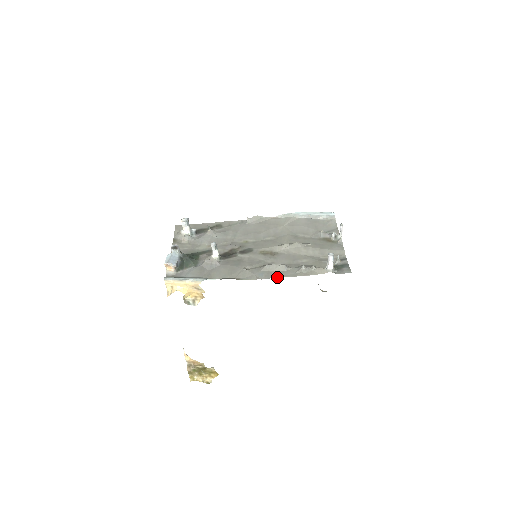
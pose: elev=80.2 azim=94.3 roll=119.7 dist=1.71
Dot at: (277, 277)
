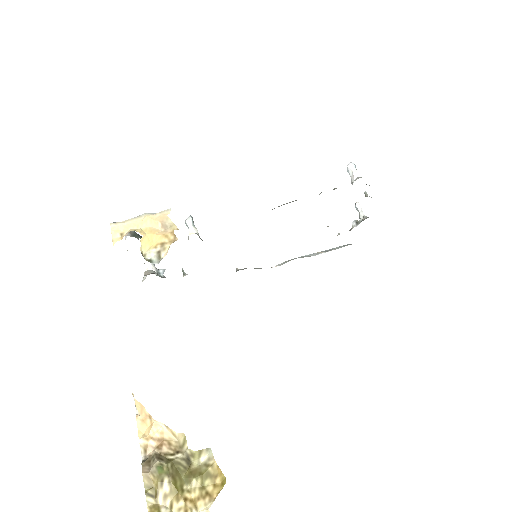
Dot at: occluded
